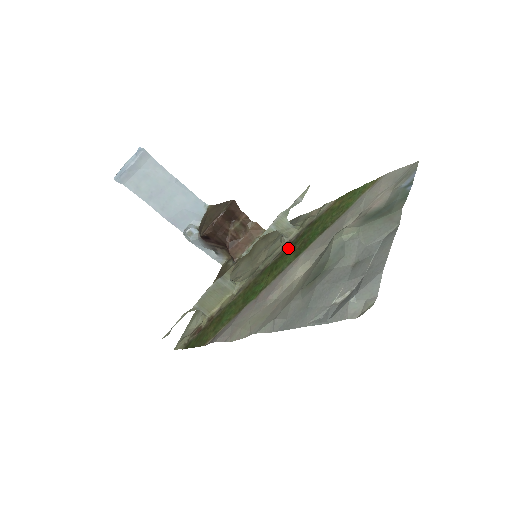
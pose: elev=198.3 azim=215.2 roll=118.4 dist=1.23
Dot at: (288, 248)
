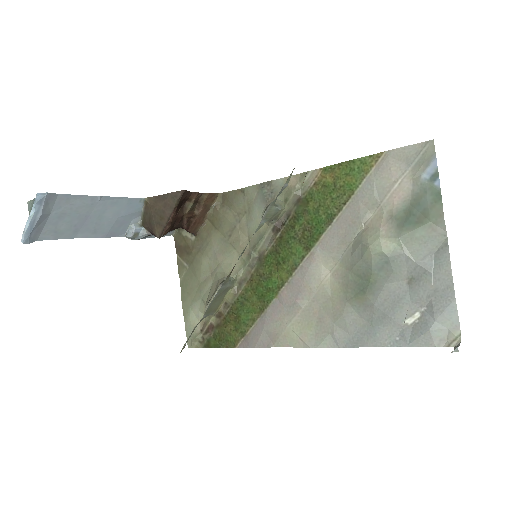
Dot at: (284, 234)
